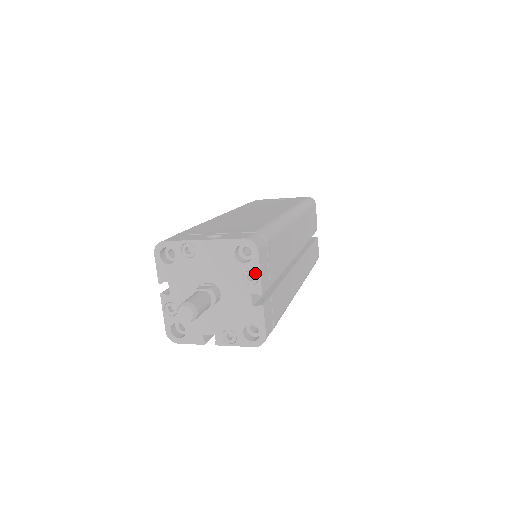
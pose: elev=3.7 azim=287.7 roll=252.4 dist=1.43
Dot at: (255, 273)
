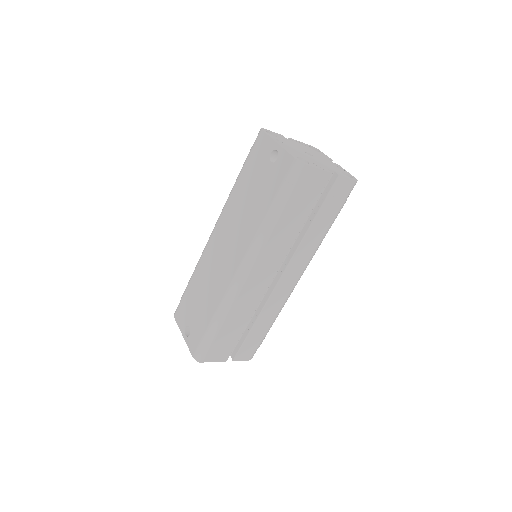
Dot at: occluded
